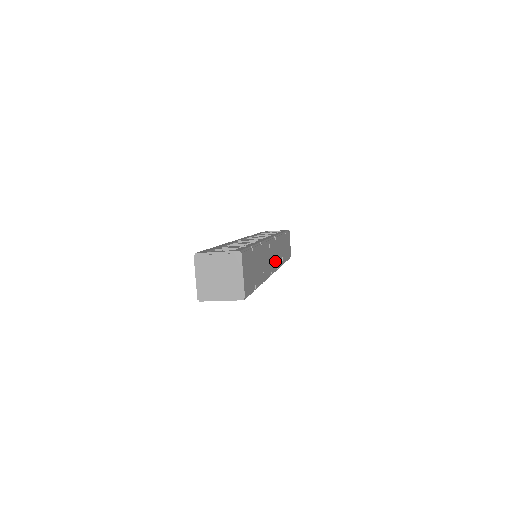
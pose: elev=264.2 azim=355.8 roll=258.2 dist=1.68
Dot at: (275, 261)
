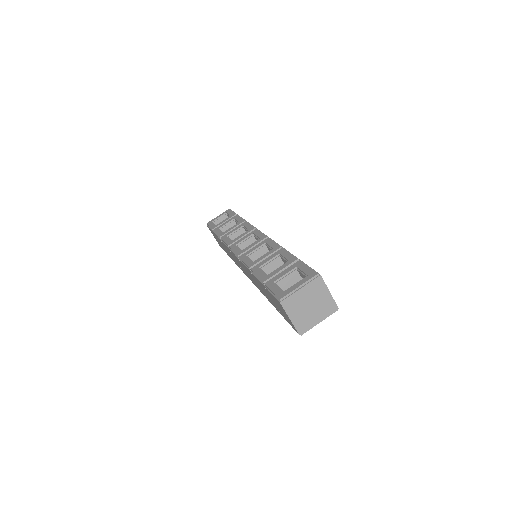
Dot at: occluded
